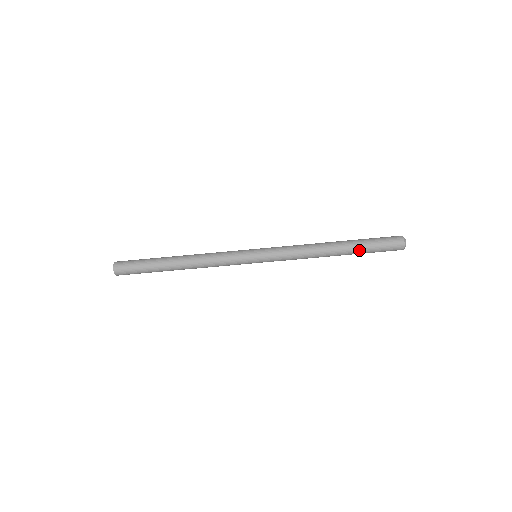
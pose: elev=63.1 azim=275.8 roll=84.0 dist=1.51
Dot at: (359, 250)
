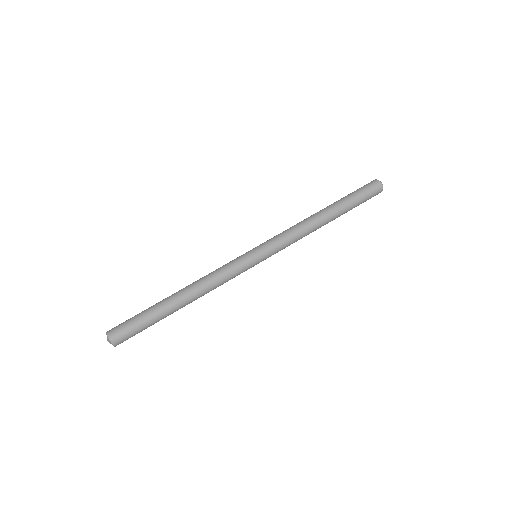
Dot at: (348, 208)
